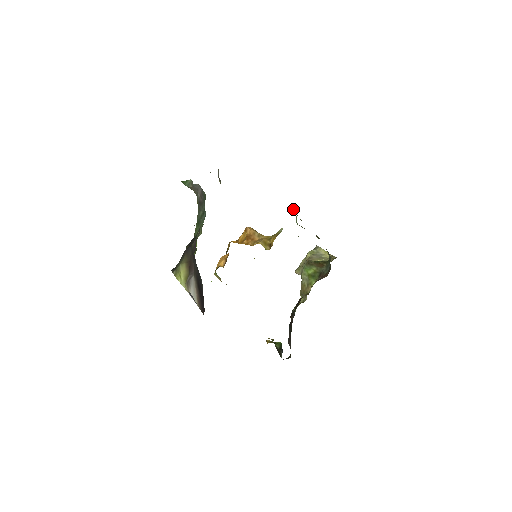
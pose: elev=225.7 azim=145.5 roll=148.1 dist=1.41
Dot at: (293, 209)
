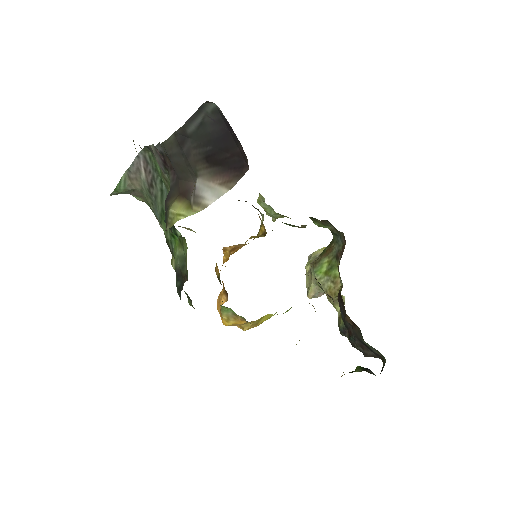
Dot at: (259, 202)
